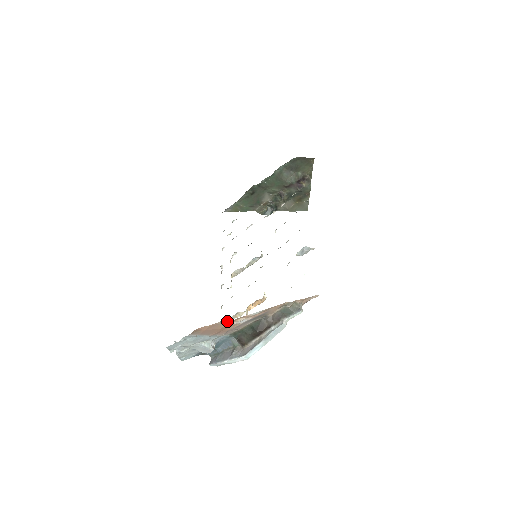
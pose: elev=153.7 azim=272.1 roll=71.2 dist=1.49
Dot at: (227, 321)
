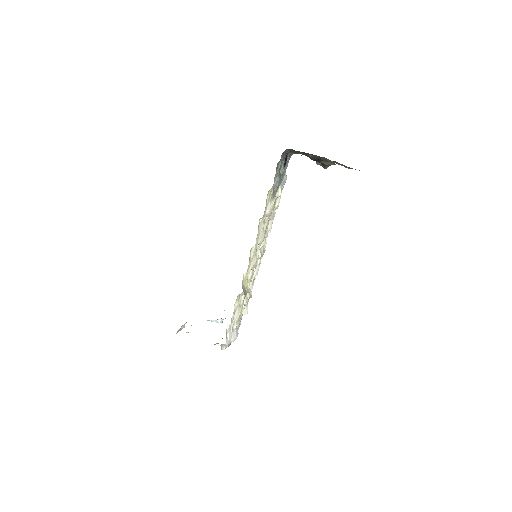
Dot at: occluded
